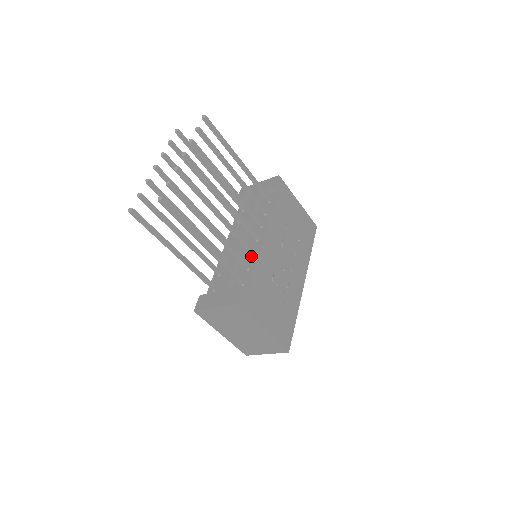
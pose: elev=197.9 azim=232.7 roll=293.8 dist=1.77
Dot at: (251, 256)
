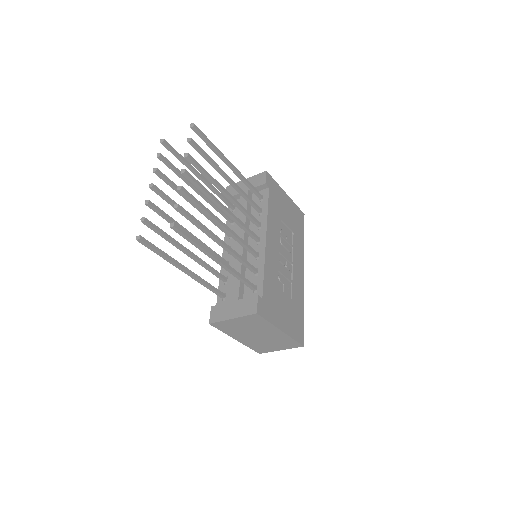
Dot at: (256, 260)
